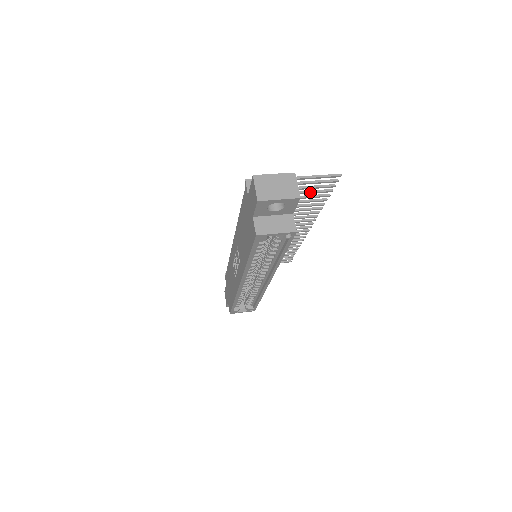
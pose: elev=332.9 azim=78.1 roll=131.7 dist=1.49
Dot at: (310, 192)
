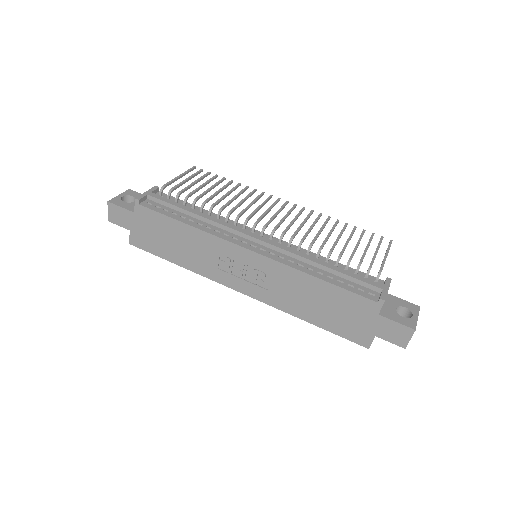
Dot at: occluded
